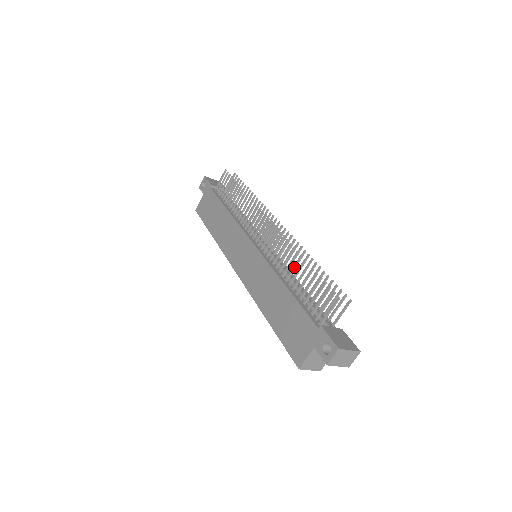
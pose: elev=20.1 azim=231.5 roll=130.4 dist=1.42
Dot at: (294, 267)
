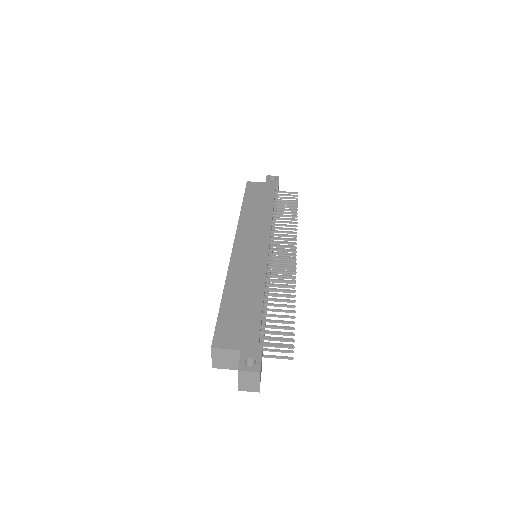
Dot at: (282, 295)
